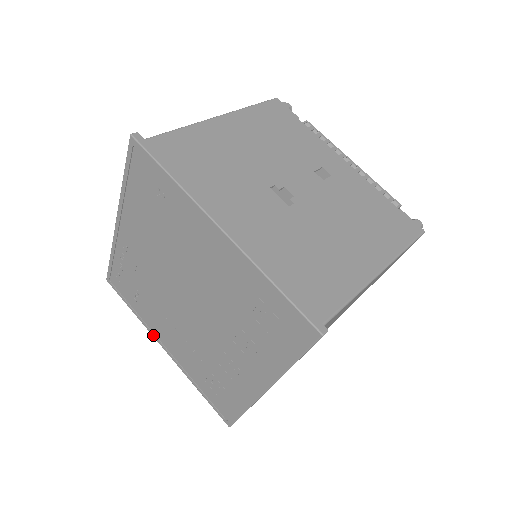
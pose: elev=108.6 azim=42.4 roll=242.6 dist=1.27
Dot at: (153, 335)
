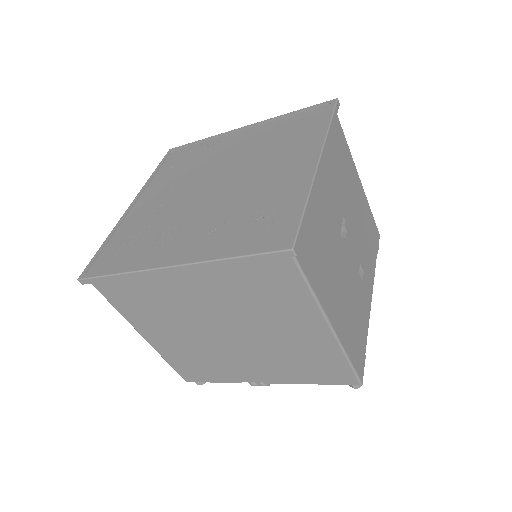
Dot at: (140, 192)
